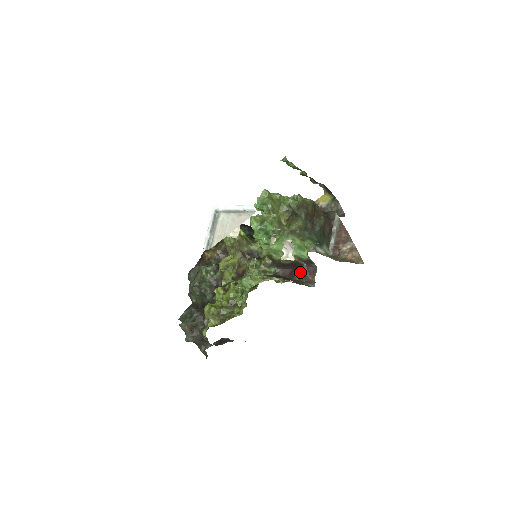
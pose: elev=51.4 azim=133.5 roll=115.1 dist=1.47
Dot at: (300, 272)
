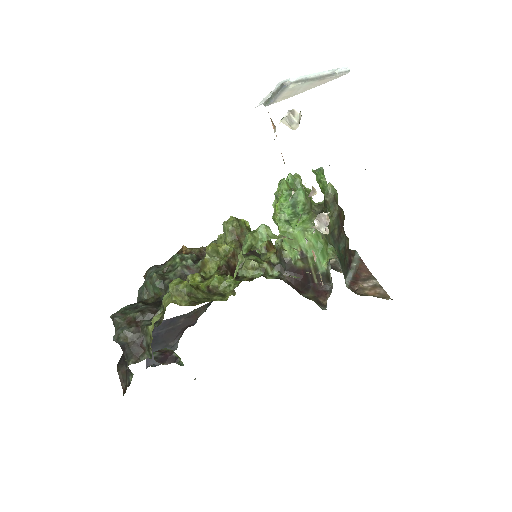
Dot at: (308, 290)
